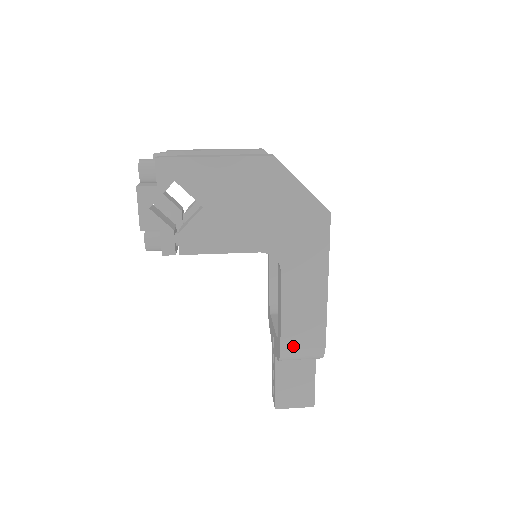
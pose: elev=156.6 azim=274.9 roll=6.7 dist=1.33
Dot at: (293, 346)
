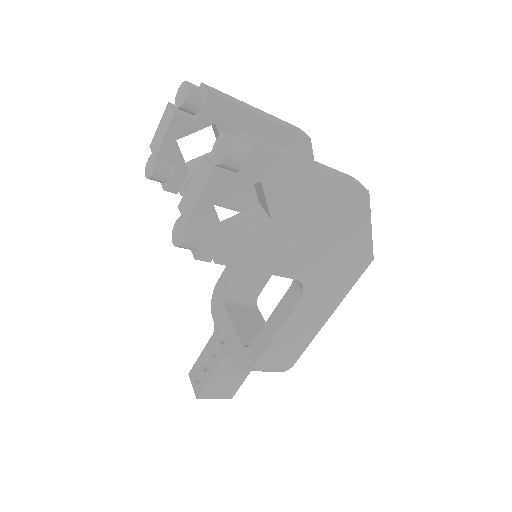
Dot at: (266, 364)
